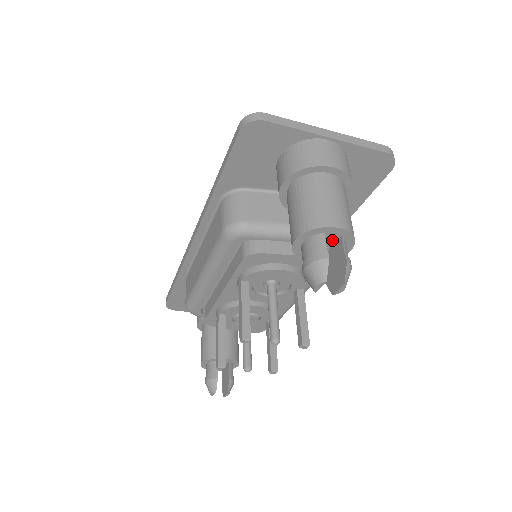
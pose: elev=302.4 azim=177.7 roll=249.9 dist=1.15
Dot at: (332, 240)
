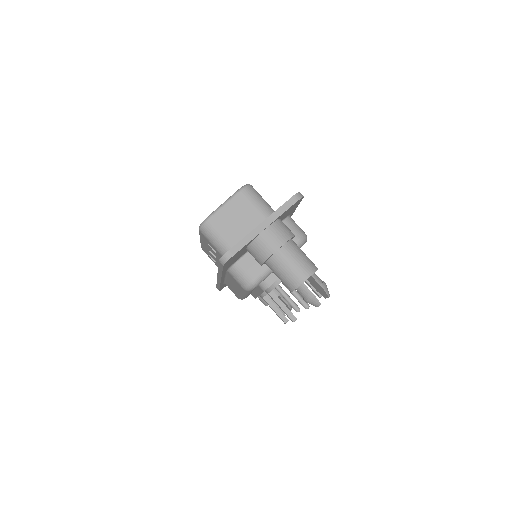
Dot at: occluded
